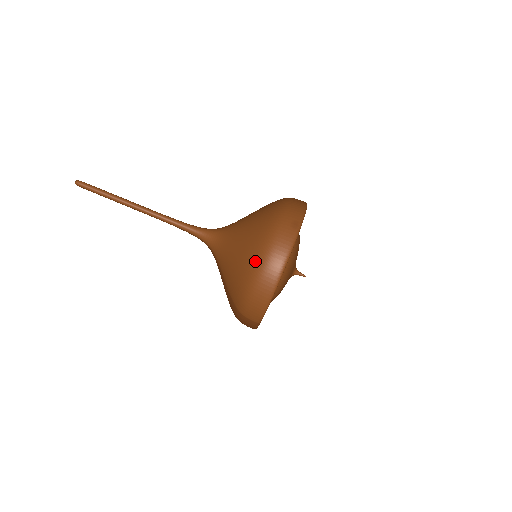
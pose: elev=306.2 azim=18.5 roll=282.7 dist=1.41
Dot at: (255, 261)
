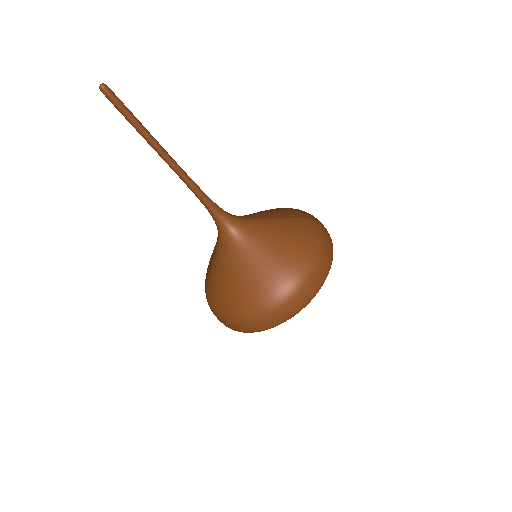
Dot at: (235, 313)
